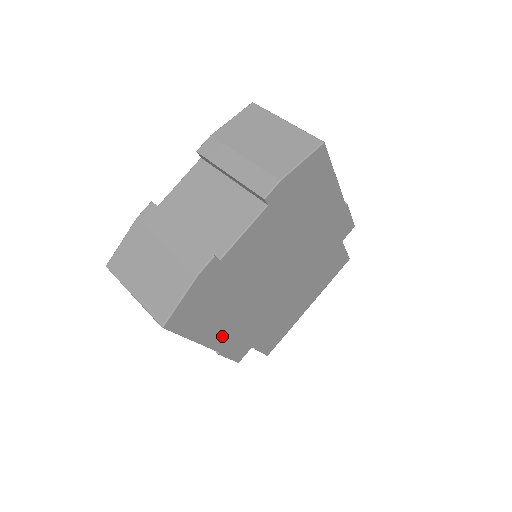
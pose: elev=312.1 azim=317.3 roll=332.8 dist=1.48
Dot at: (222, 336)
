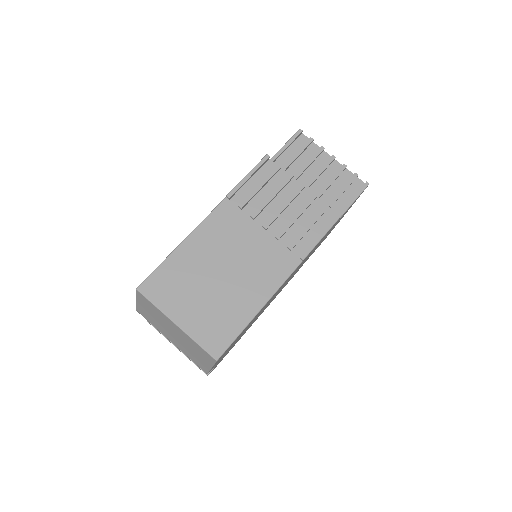
Dot at: occluded
